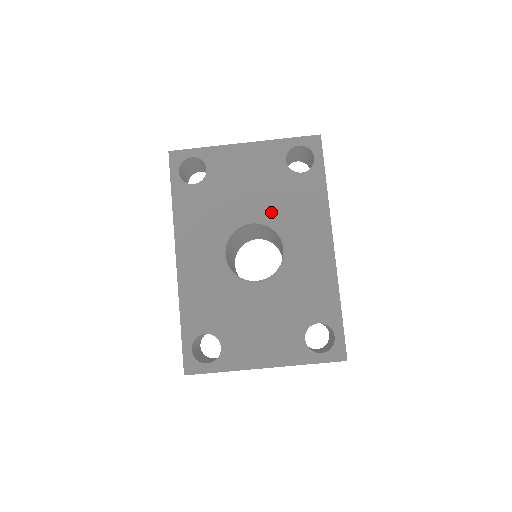
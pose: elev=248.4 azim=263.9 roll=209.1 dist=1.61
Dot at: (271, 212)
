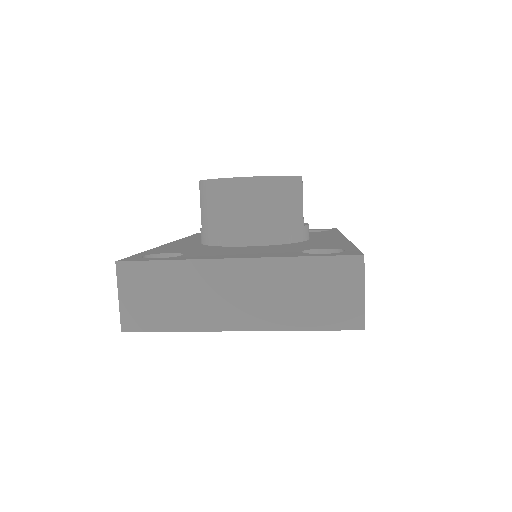
Dot at: occluded
